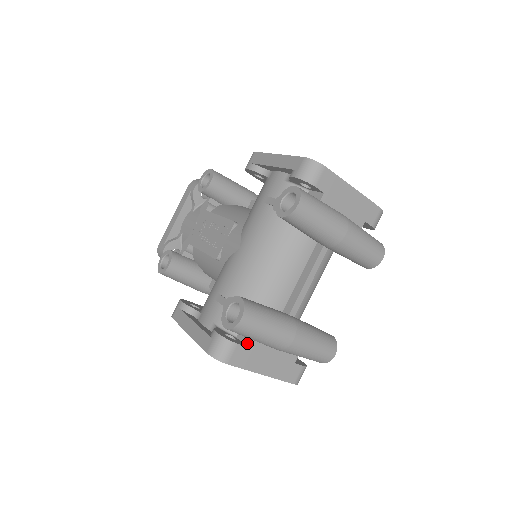
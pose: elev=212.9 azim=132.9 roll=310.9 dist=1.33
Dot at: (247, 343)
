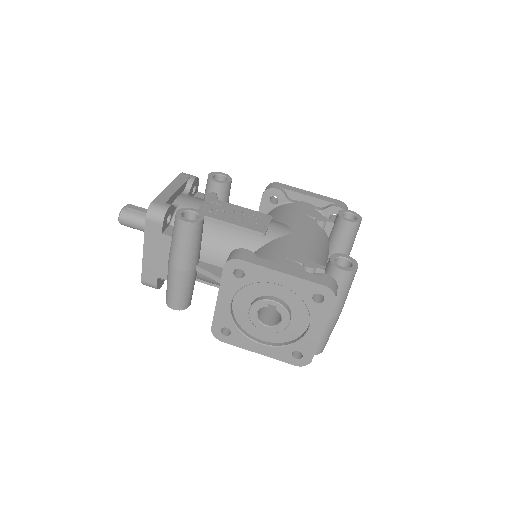
Dot at: occluded
